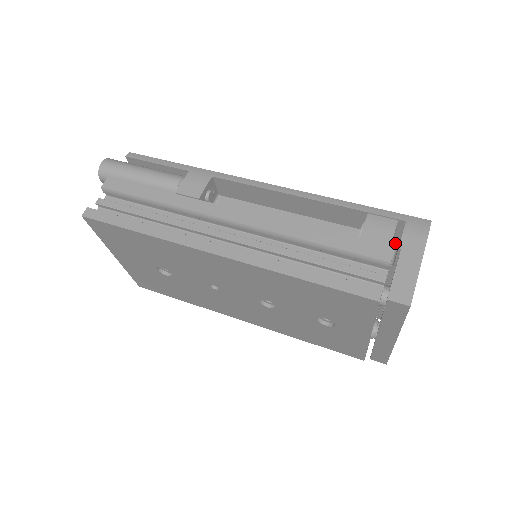
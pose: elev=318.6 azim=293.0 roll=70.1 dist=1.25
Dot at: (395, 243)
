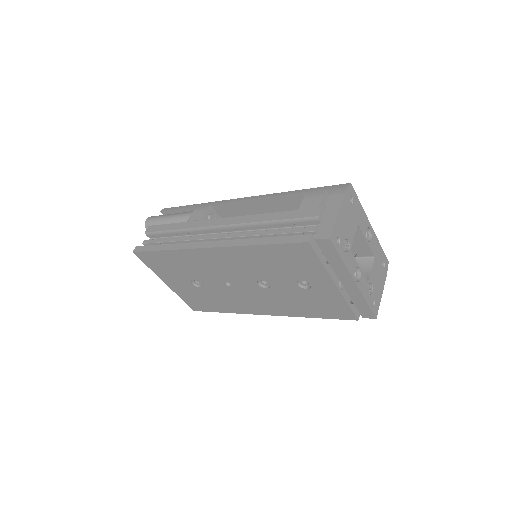
Dot at: occluded
